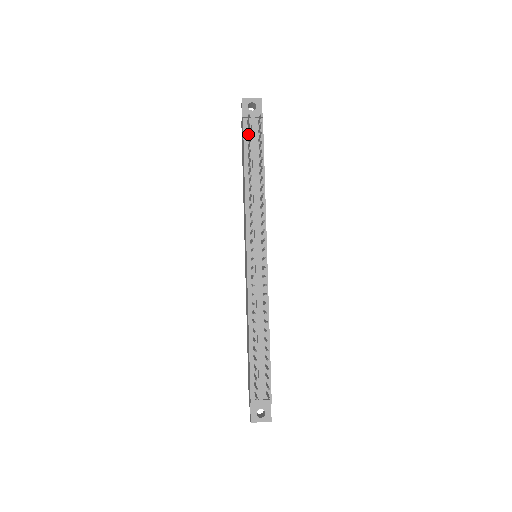
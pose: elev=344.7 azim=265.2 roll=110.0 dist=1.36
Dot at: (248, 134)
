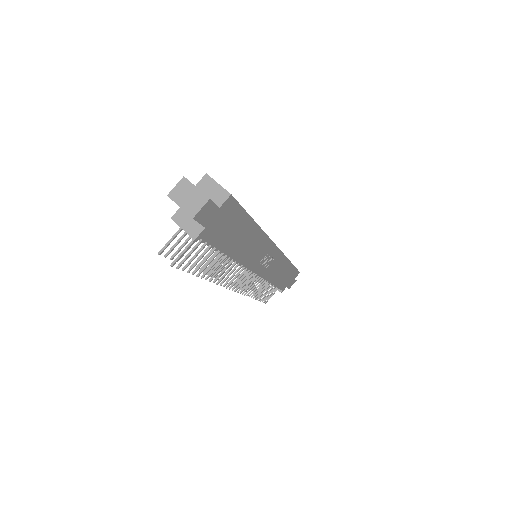
Dot at: occluded
